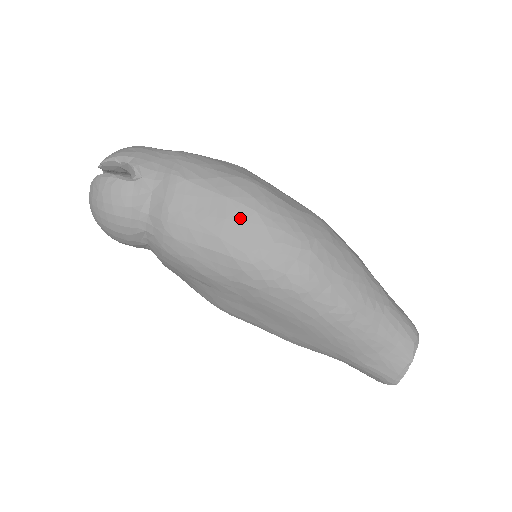
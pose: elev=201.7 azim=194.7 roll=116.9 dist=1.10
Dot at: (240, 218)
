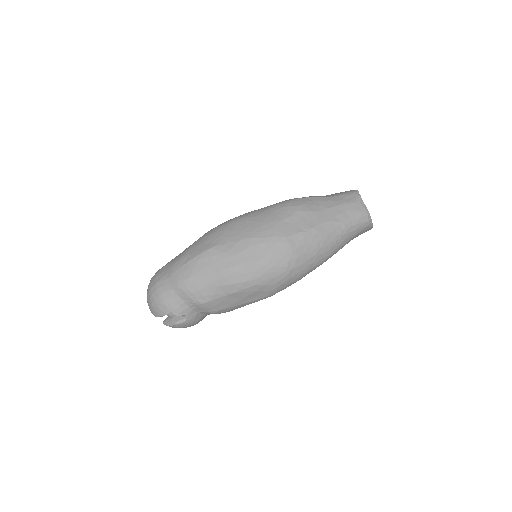
Dot at: (250, 293)
